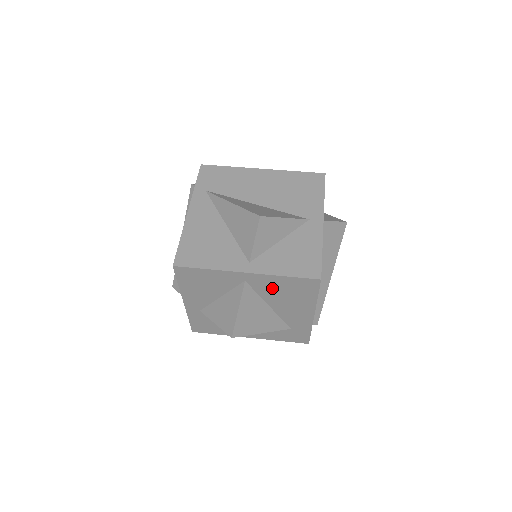
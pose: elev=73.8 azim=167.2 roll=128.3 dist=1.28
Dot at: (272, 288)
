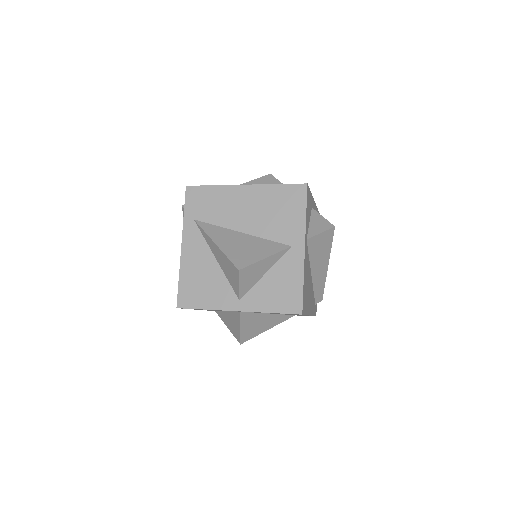
Dot at: occluded
